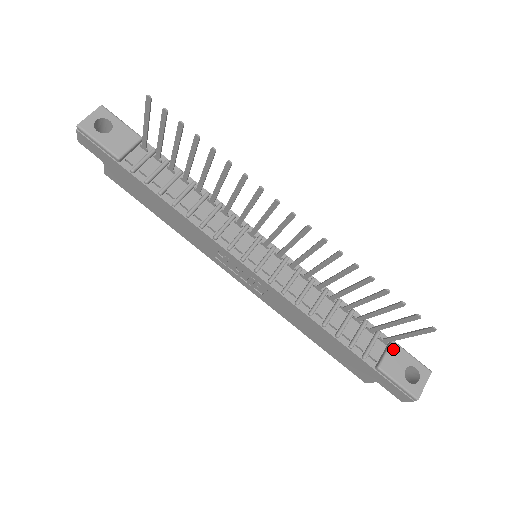
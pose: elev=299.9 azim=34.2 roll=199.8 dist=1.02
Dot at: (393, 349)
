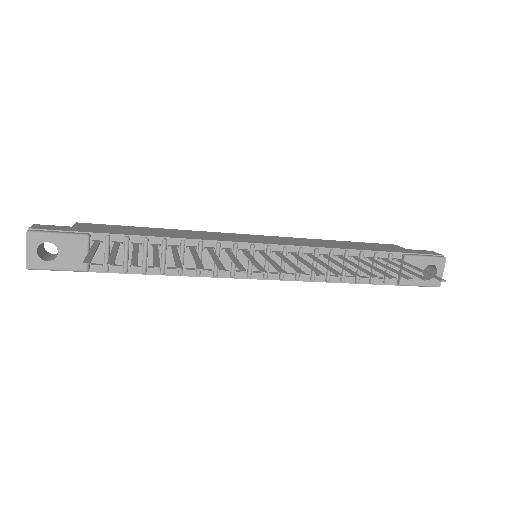
Dot at: occluded
